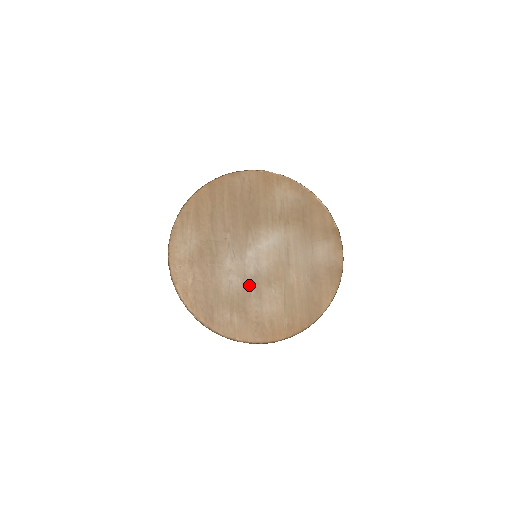
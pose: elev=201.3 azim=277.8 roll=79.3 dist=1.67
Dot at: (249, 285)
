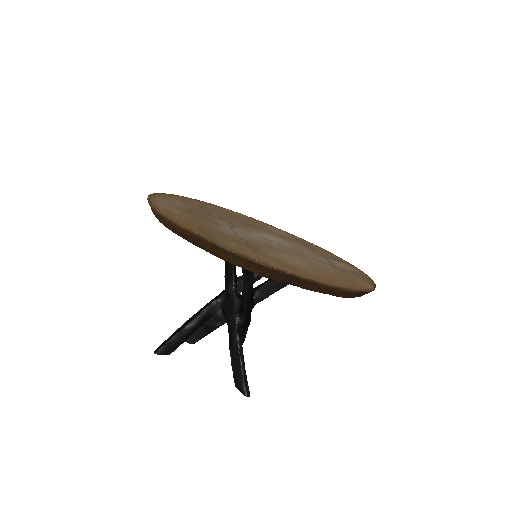
Dot at: (259, 243)
